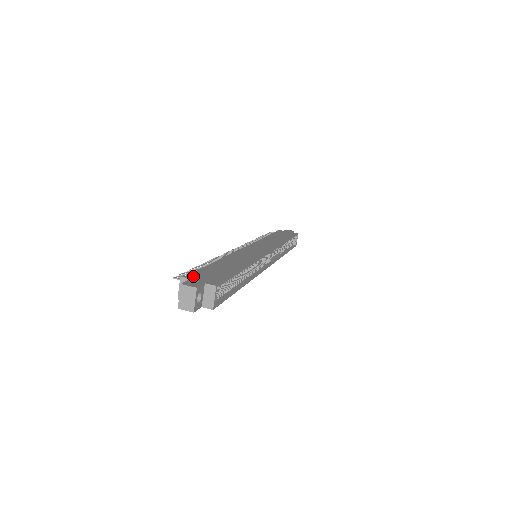
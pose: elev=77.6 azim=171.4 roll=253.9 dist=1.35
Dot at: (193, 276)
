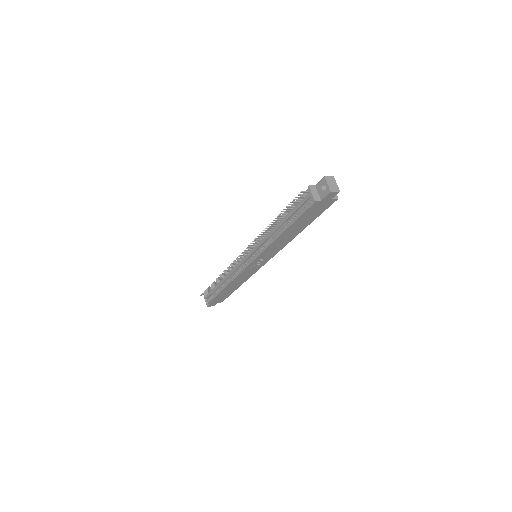
Dot at: occluded
